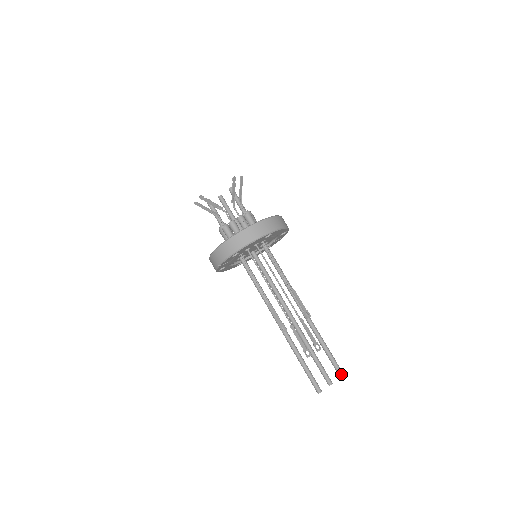
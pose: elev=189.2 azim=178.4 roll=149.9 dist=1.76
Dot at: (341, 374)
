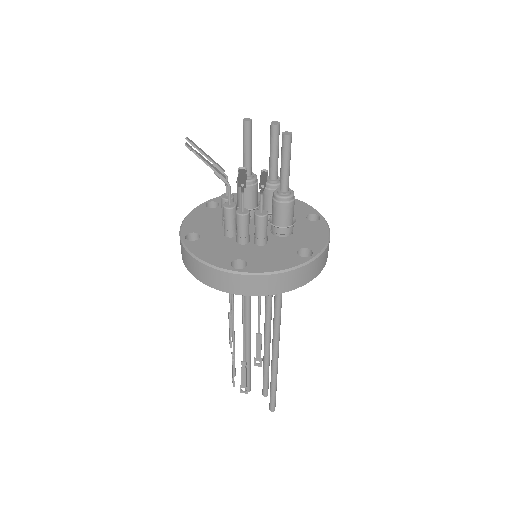
Dot at: (270, 407)
